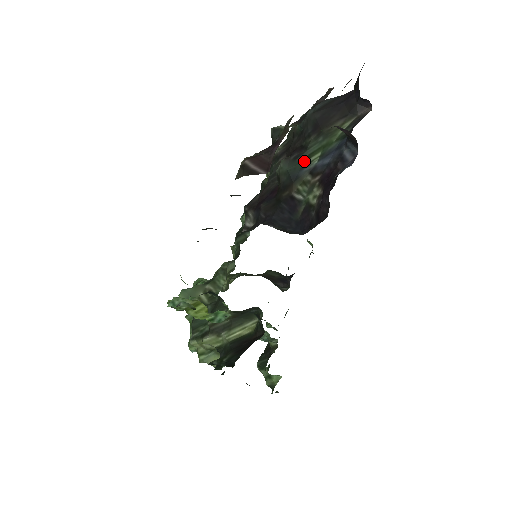
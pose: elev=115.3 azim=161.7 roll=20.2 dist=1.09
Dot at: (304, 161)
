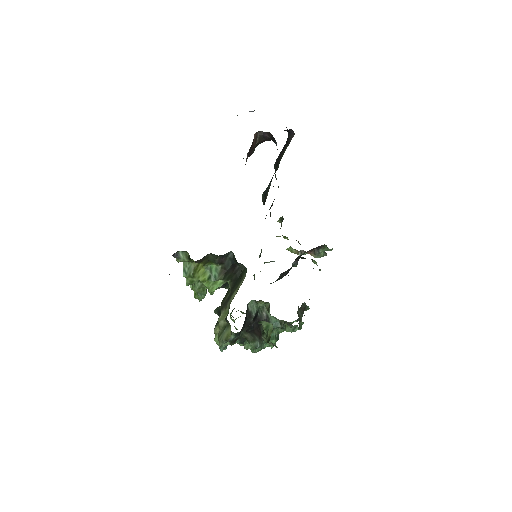
Dot at: (270, 181)
